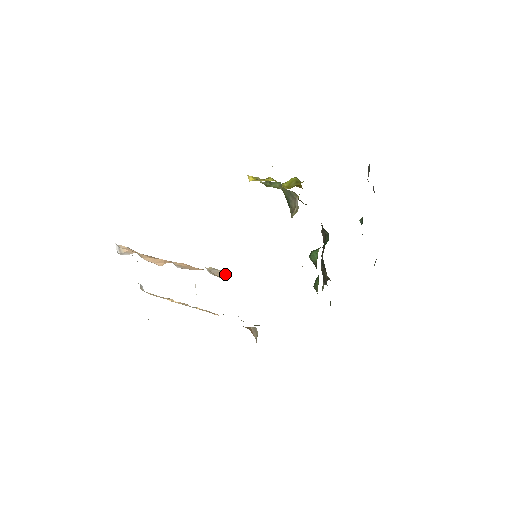
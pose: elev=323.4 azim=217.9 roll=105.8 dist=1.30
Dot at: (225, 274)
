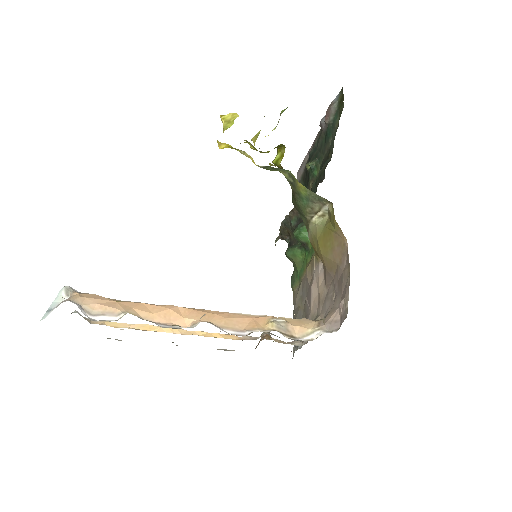
Dot at: (294, 328)
